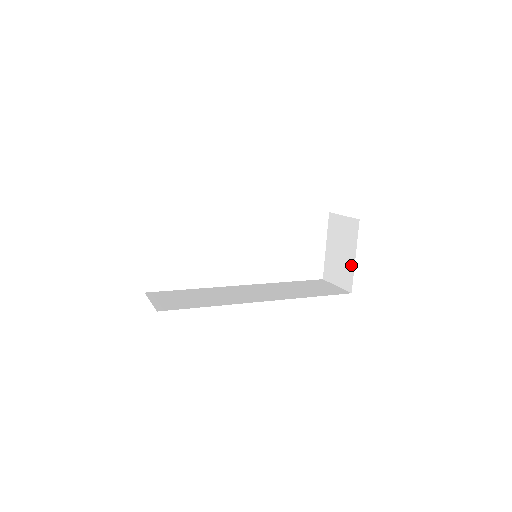
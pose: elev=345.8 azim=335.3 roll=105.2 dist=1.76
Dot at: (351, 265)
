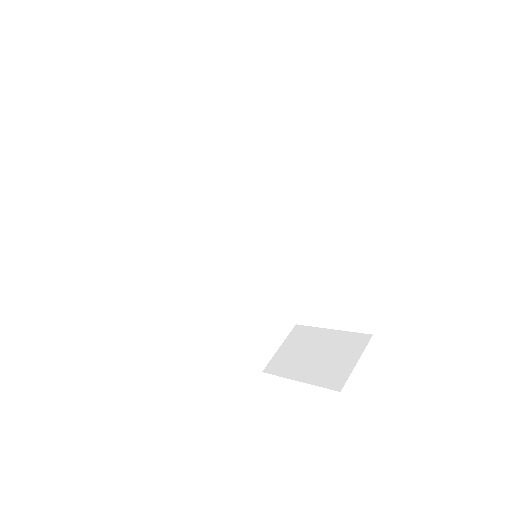
Dot at: (292, 373)
